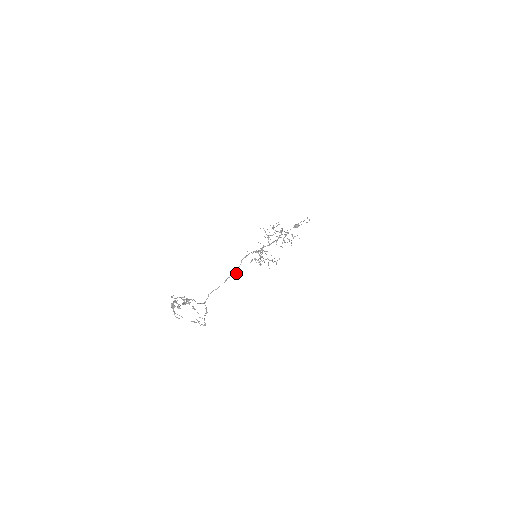
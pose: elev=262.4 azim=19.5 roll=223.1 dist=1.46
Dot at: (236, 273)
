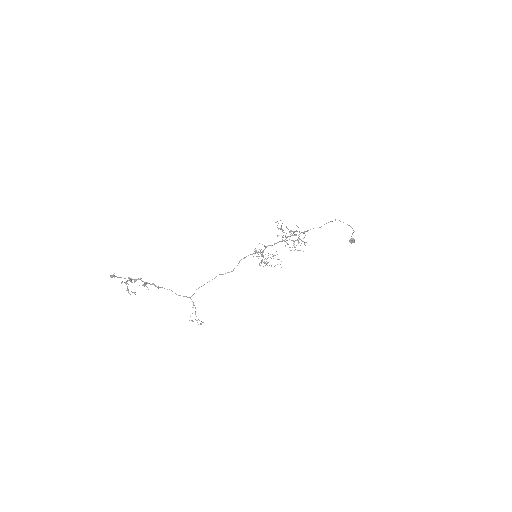
Dot at: occluded
